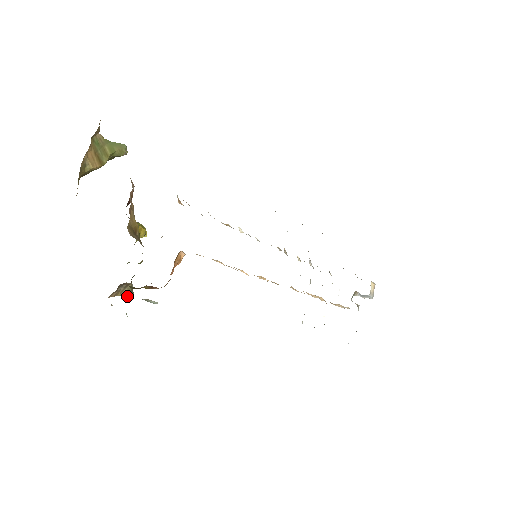
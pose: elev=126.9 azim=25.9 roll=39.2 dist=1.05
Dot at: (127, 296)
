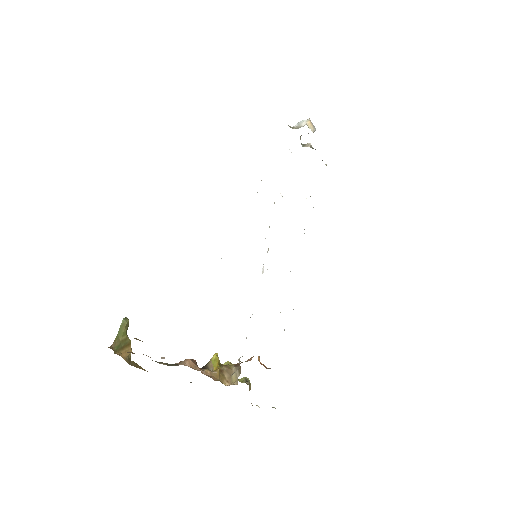
Dot at: occluded
